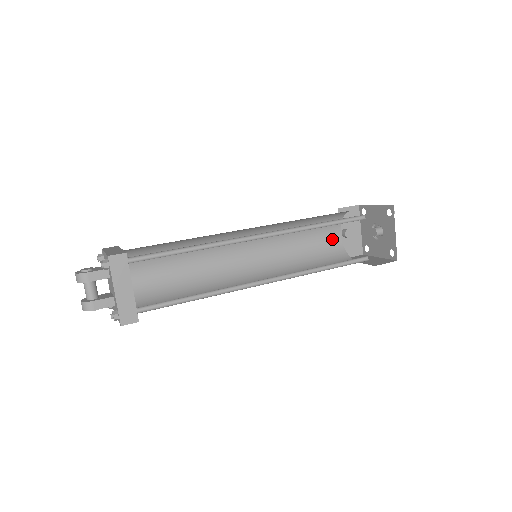
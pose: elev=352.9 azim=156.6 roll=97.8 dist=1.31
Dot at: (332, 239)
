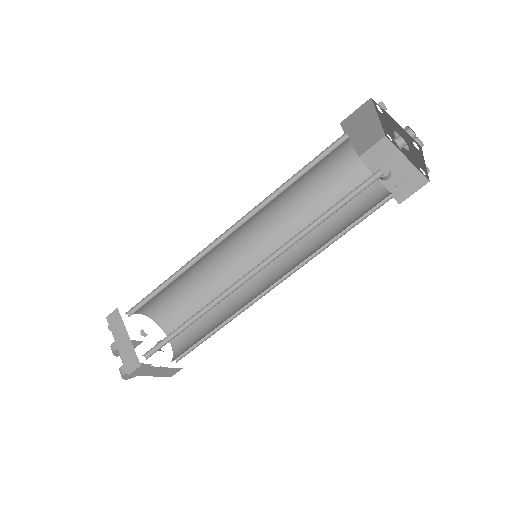
Dot at: (368, 192)
